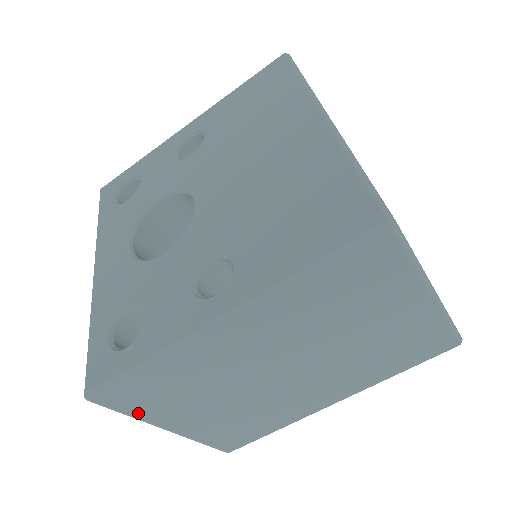
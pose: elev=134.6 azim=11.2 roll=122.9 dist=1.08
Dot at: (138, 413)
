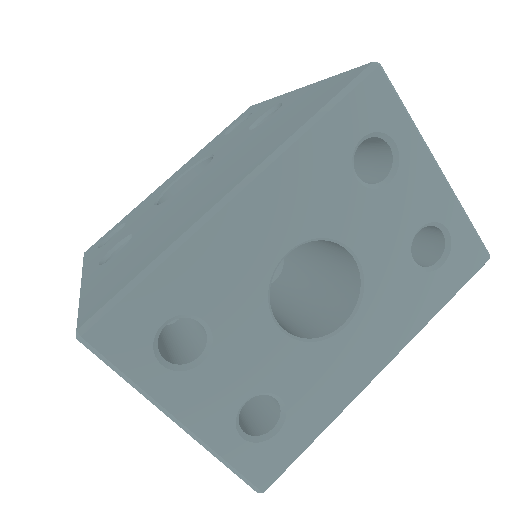
Dot at: occluded
